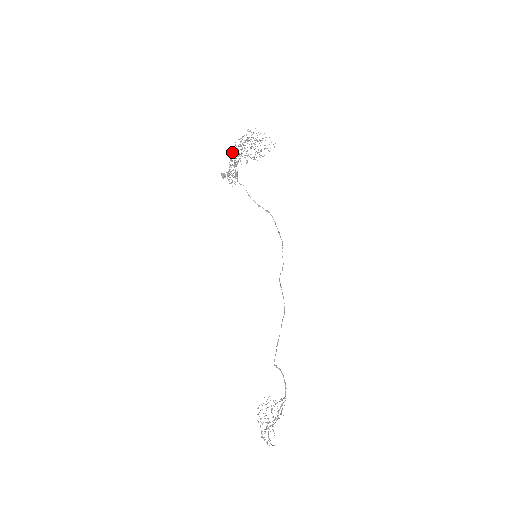
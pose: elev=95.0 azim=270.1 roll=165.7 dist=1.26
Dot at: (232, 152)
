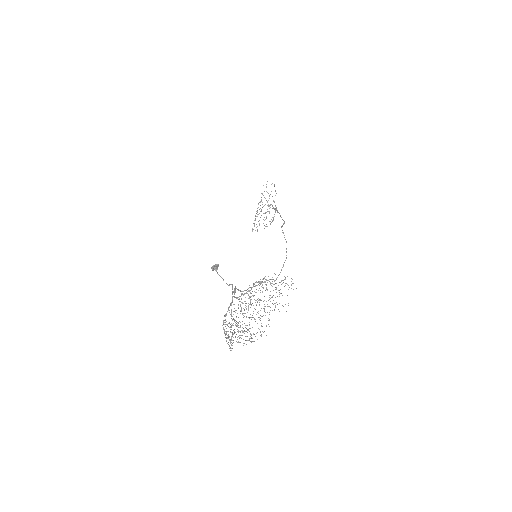
Dot at: occluded
